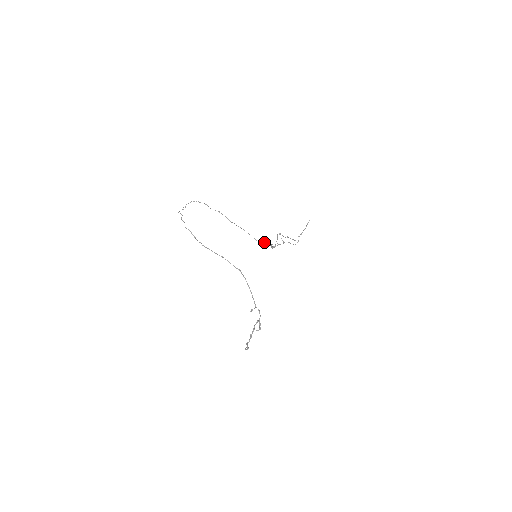
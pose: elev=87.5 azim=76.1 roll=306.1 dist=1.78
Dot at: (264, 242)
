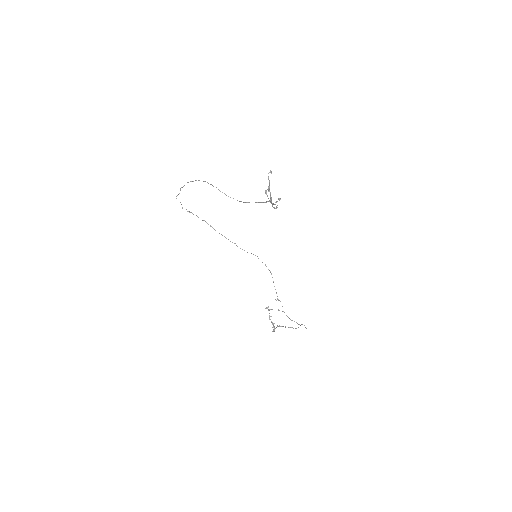
Dot at: (262, 262)
